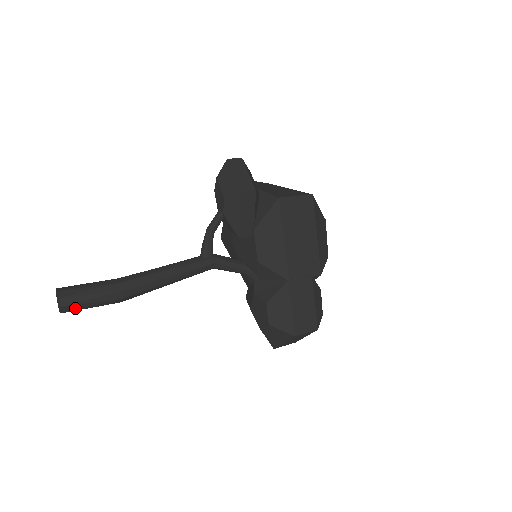
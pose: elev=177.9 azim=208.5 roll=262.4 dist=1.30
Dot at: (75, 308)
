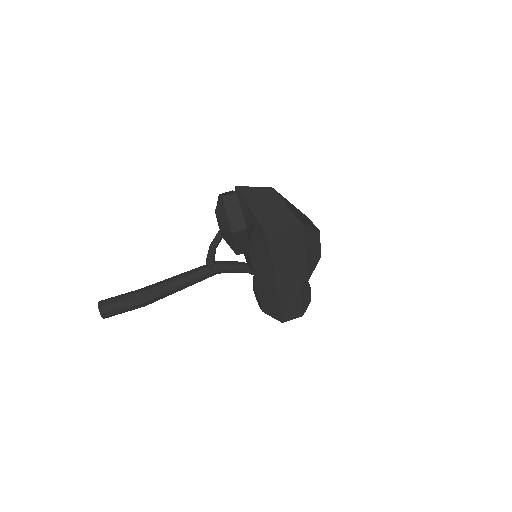
Dot at: (113, 315)
